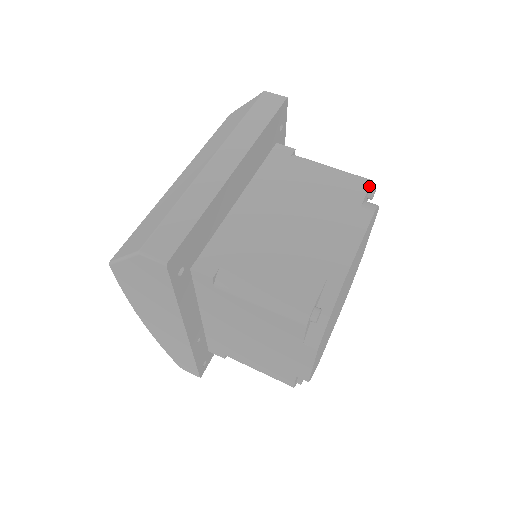
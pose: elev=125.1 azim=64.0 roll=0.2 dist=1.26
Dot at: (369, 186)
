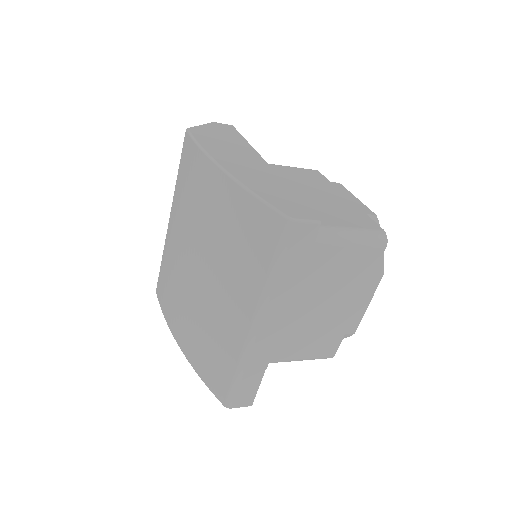
Dot at: occluded
